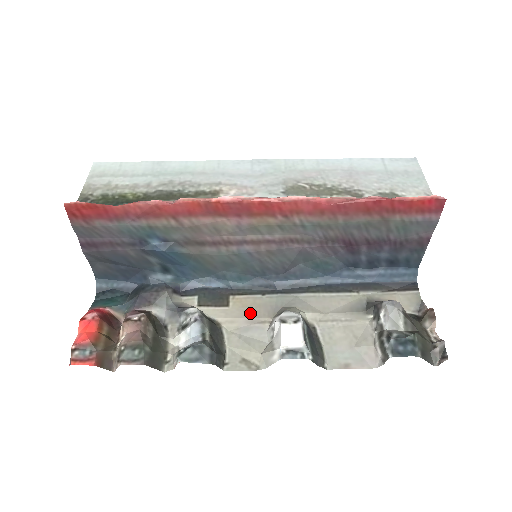
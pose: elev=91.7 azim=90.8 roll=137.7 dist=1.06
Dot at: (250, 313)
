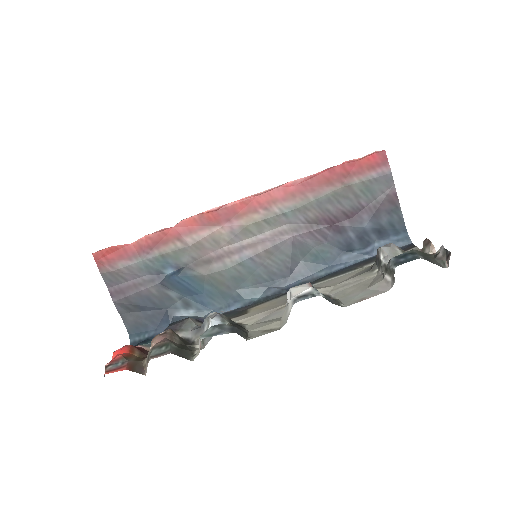
Dot at: (267, 309)
